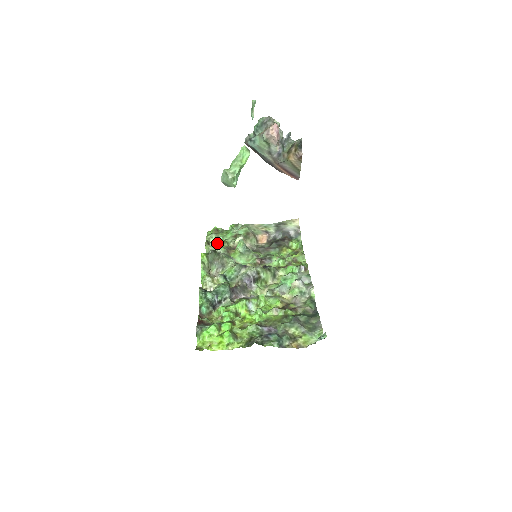
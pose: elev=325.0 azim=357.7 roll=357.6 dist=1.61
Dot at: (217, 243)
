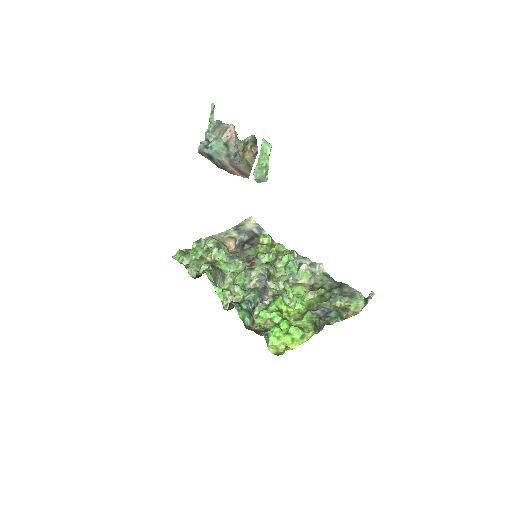
Dot at: (196, 262)
